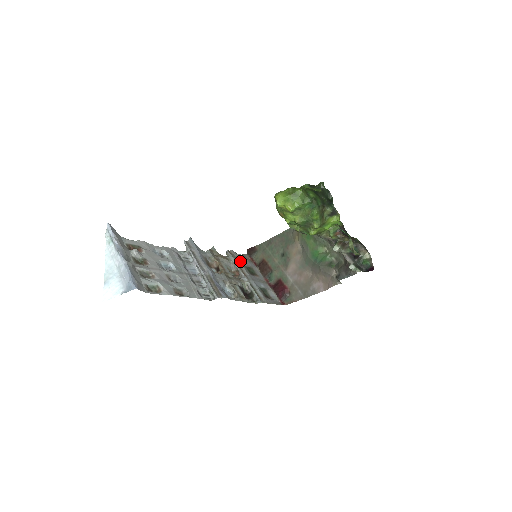
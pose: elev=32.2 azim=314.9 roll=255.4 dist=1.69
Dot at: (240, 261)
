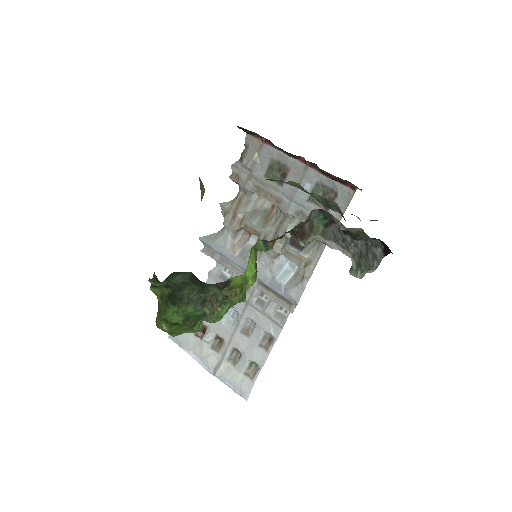
Dot at: (254, 178)
